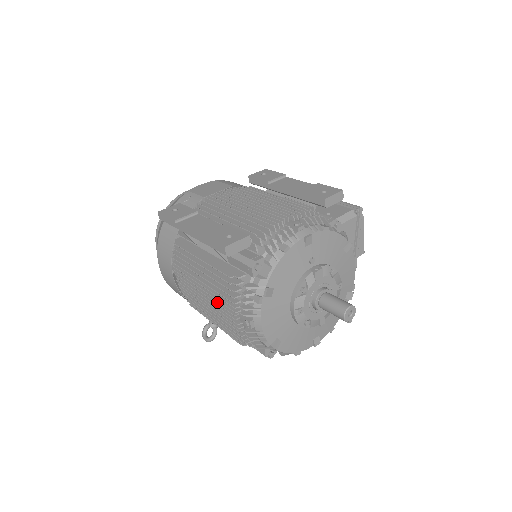
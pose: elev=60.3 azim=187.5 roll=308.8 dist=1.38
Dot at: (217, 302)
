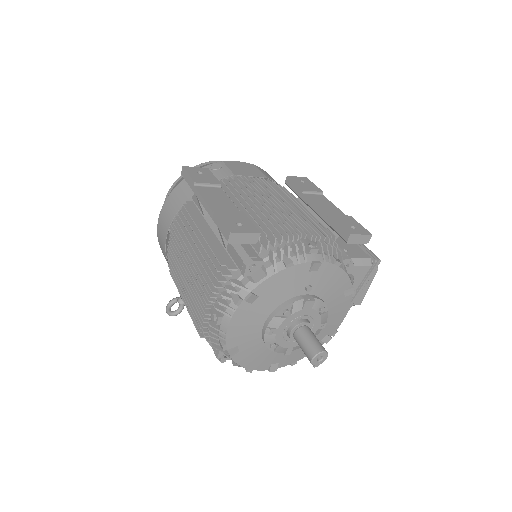
Dot at: (196, 282)
